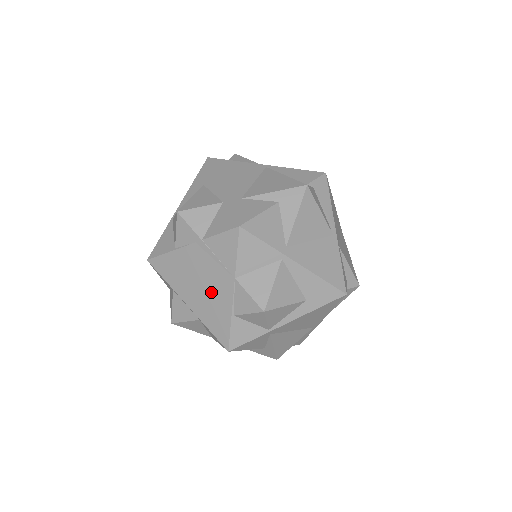
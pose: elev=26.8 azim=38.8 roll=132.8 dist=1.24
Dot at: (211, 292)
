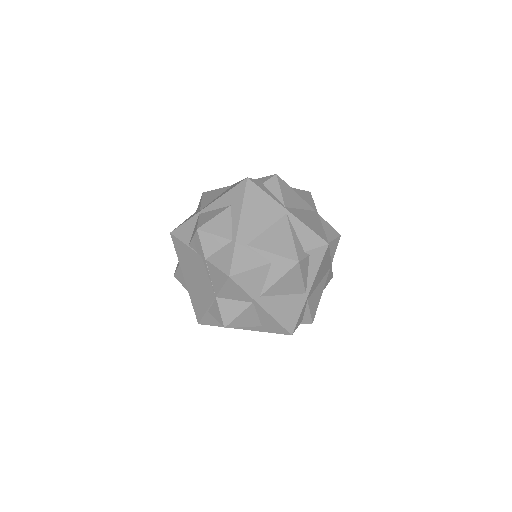
Dot at: (200, 289)
